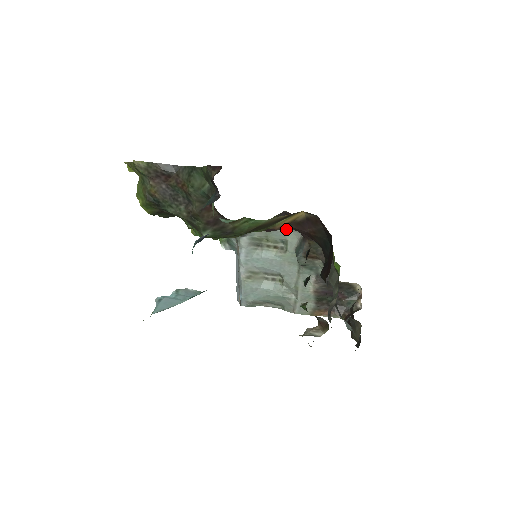
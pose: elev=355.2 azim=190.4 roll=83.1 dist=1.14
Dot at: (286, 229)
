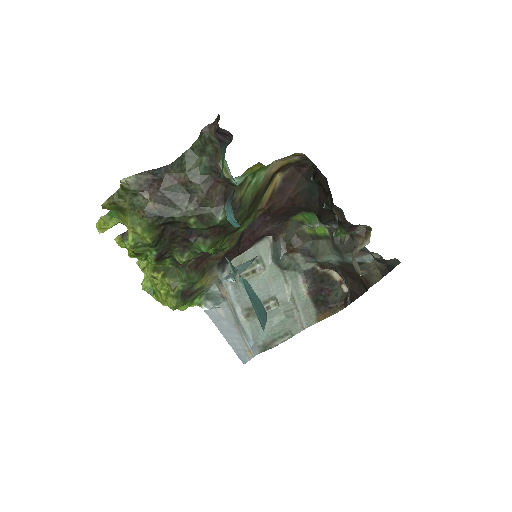
Dot at: (255, 244)
